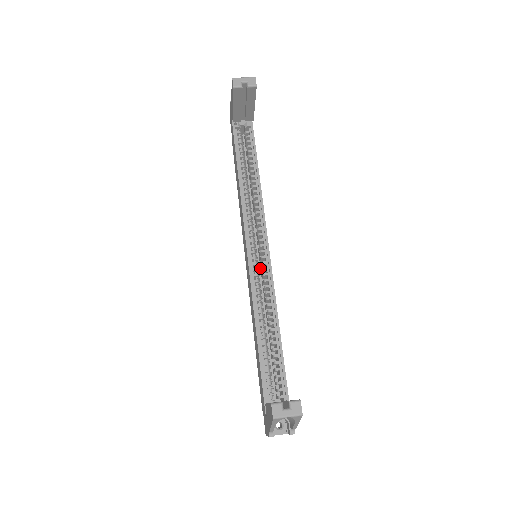
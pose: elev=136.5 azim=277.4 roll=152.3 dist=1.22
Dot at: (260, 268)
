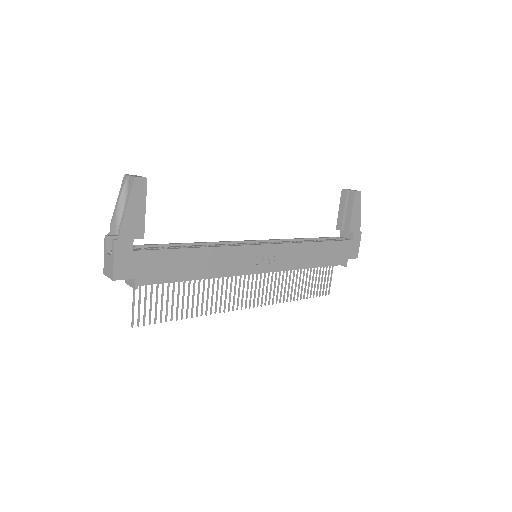
Dot at: occluded
